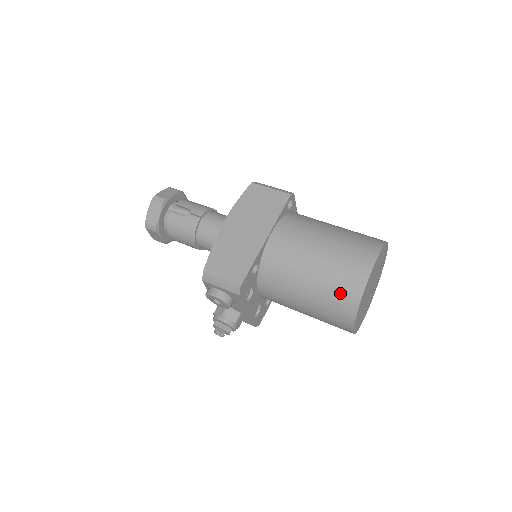
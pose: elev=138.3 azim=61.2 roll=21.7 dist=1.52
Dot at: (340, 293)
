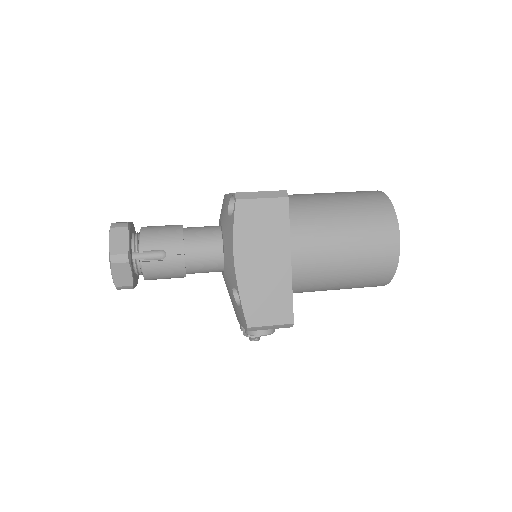
Dot at: (375, 276)
